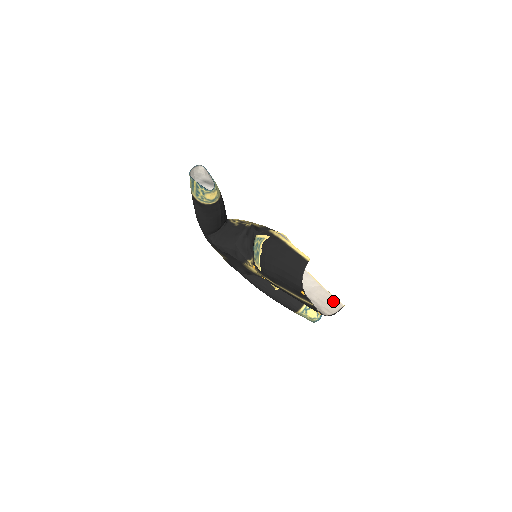
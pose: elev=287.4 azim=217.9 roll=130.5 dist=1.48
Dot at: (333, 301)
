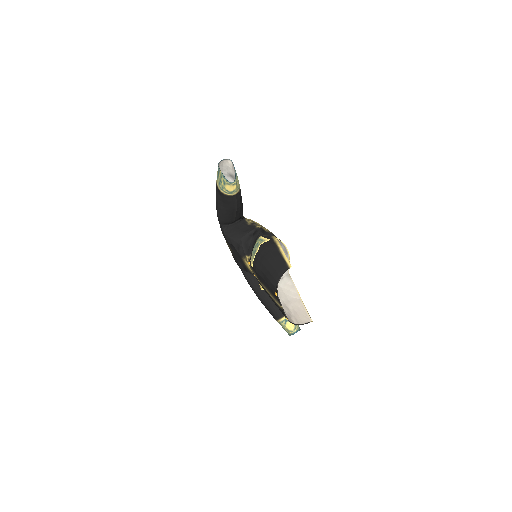
Dot at: (305, 315)
